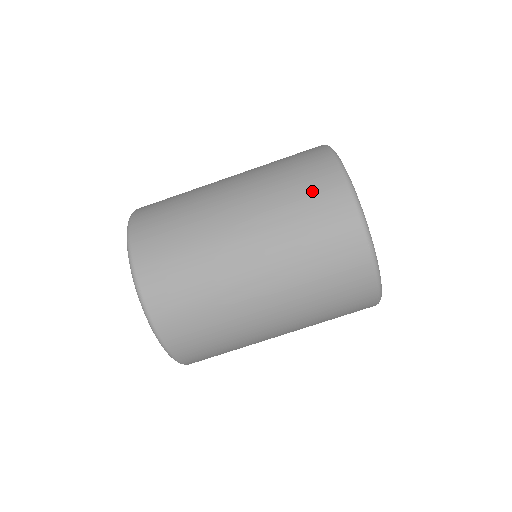
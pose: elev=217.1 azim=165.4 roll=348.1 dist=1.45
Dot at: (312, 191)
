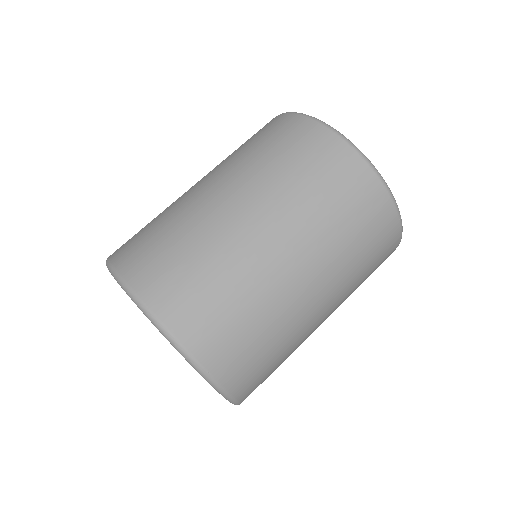
Dot at: (281, 138)
